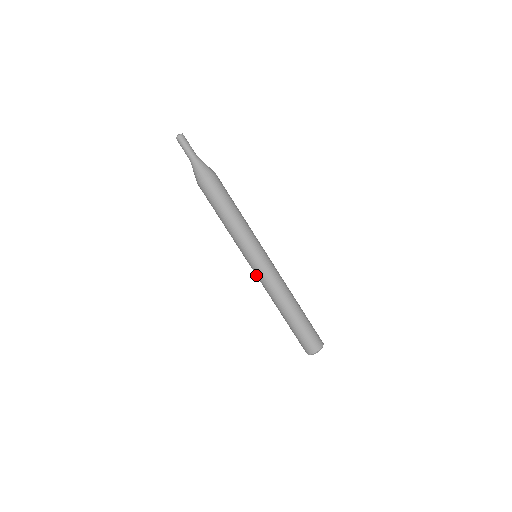
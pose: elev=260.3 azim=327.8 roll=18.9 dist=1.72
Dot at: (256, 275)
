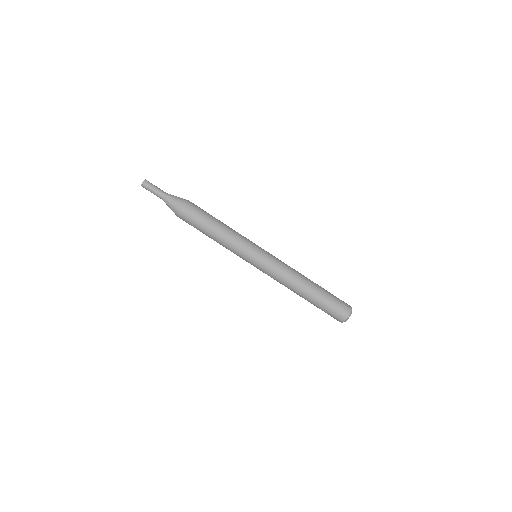
Dot at: (264, 272)
